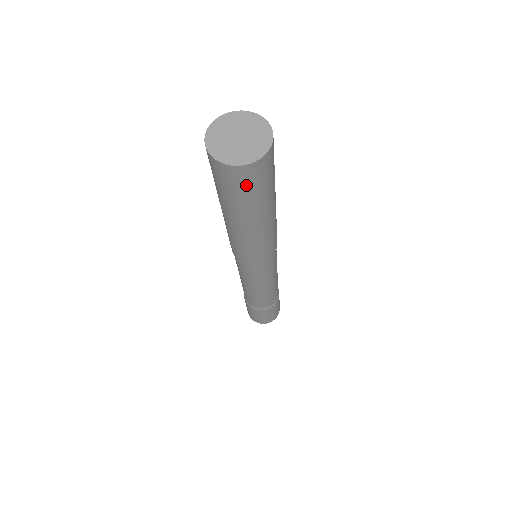
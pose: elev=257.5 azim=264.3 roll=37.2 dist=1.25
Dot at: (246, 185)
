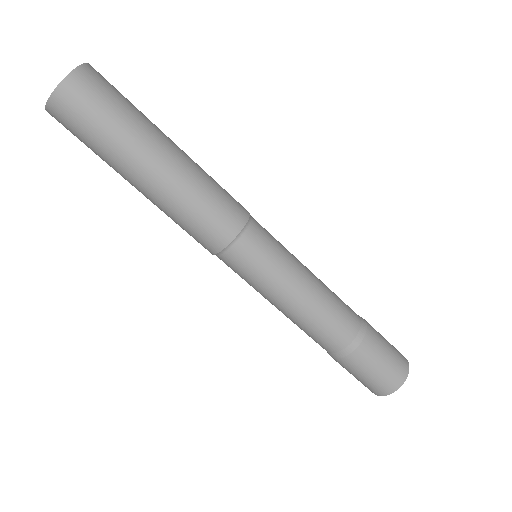
Dot at: (89, 107)
